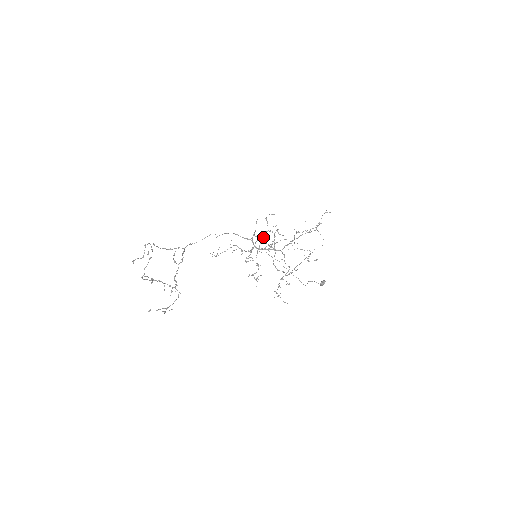
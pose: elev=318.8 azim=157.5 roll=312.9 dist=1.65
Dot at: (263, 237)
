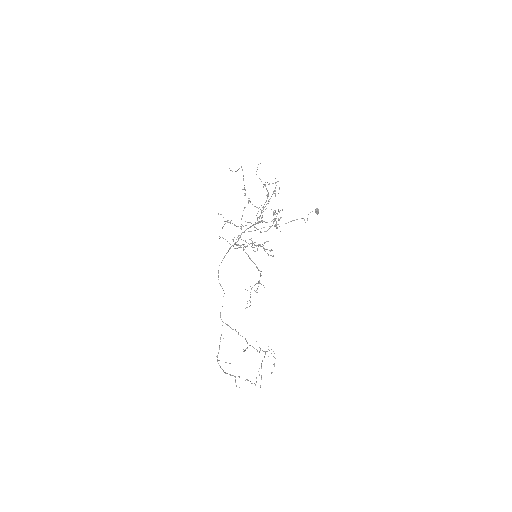
Dot at: (218, 214)
